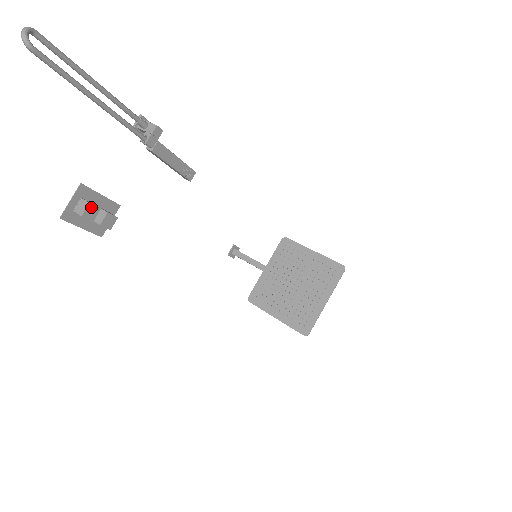
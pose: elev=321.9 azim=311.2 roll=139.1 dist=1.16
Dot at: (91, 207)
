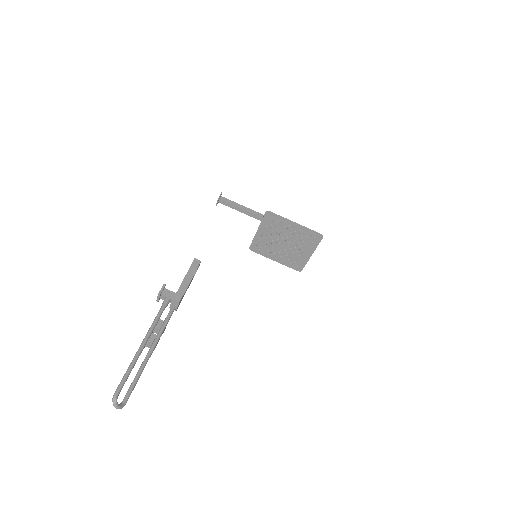
Dot at: (157, 343)
